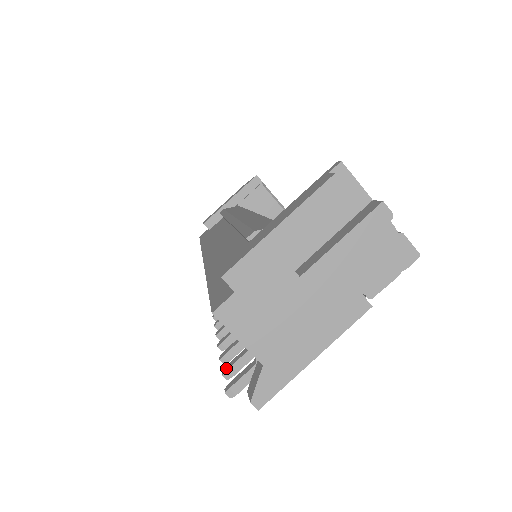
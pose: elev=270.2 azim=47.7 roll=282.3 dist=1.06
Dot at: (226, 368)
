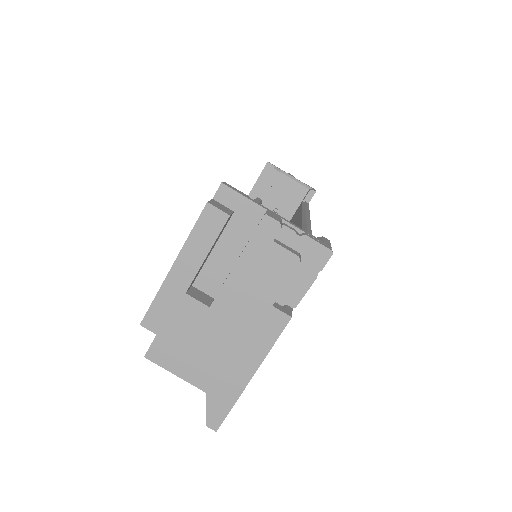
Dot at: occluded
